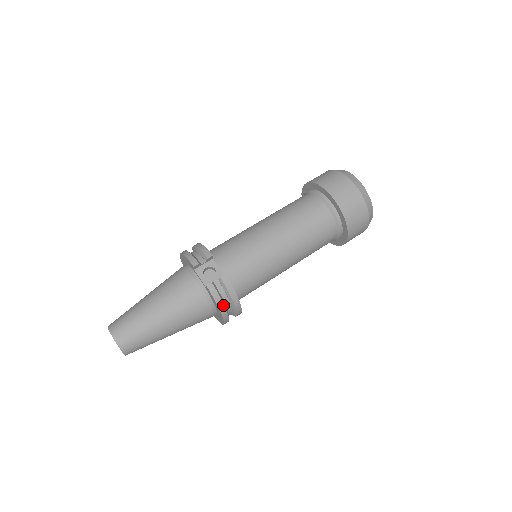
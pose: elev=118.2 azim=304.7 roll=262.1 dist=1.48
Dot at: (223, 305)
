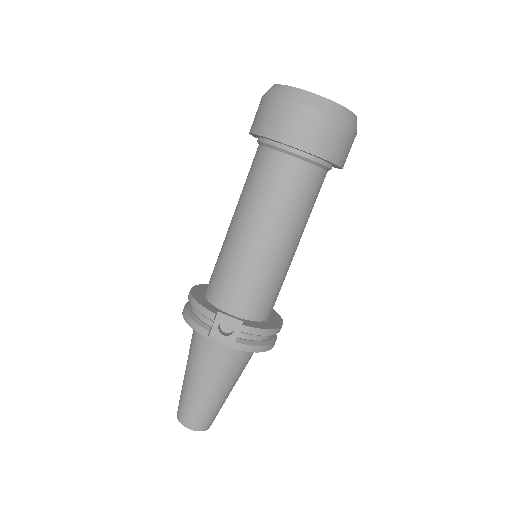
Dot at: (262, 347)
